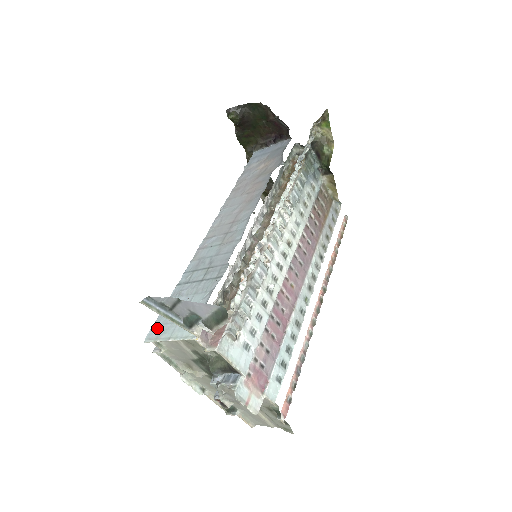
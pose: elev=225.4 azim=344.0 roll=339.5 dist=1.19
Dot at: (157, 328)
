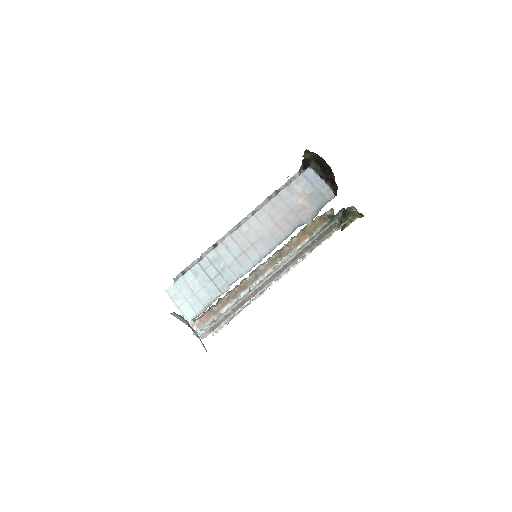
Dot at: (175, 290)
